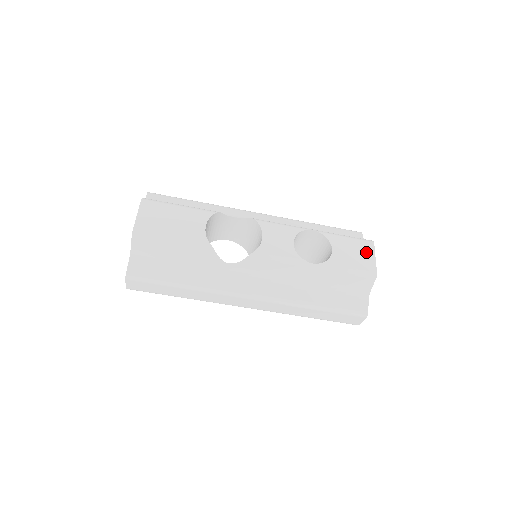
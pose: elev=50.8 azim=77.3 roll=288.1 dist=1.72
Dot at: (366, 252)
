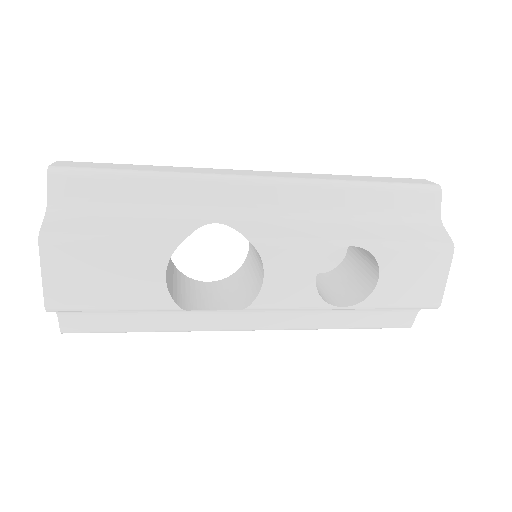
Dot at: (435, 271)
